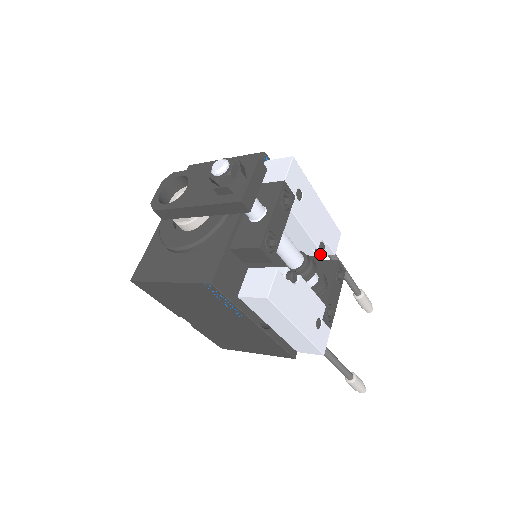
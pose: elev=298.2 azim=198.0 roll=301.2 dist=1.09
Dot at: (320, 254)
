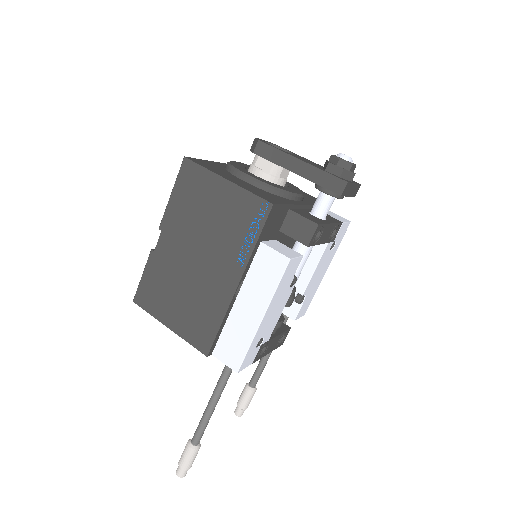
Dot at: (283, 311)
